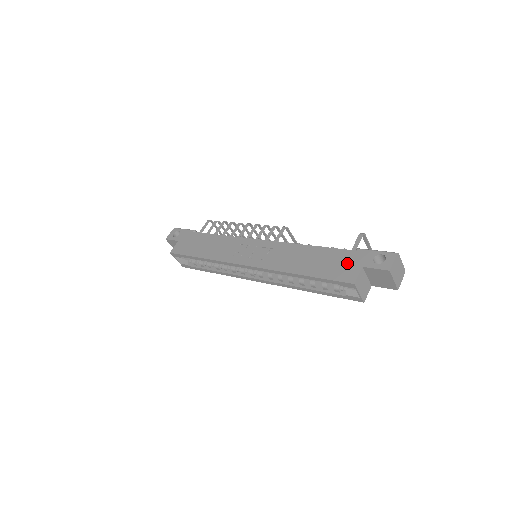
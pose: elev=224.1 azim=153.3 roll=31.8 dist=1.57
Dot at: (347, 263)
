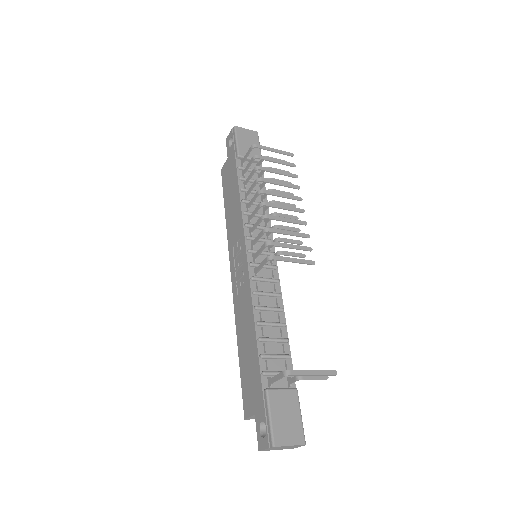
Dot at: (253, 393)
